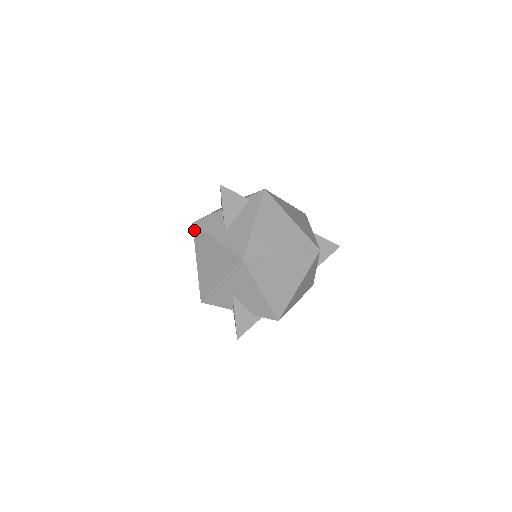
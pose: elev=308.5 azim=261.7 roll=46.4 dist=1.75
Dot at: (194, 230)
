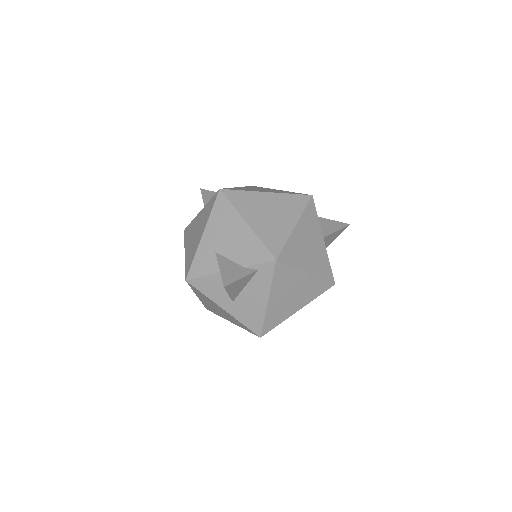
Dot at: (189, 285)
